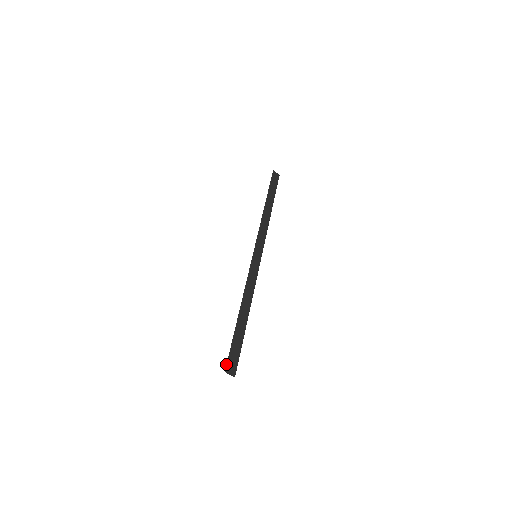
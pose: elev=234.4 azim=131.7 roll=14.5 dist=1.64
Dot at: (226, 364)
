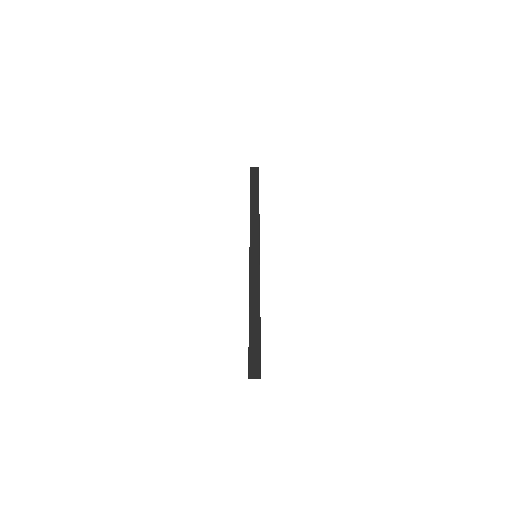
Dot at: (248, 371)
